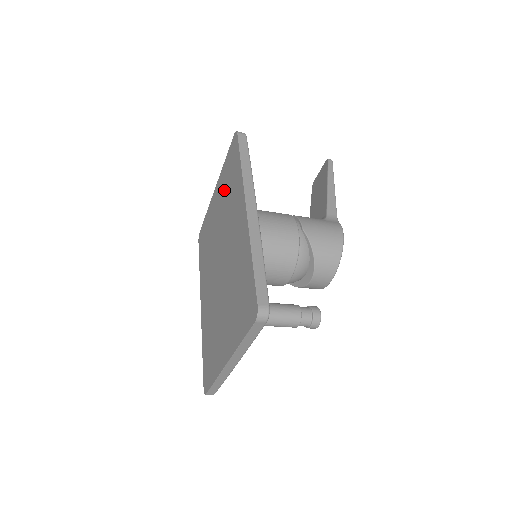
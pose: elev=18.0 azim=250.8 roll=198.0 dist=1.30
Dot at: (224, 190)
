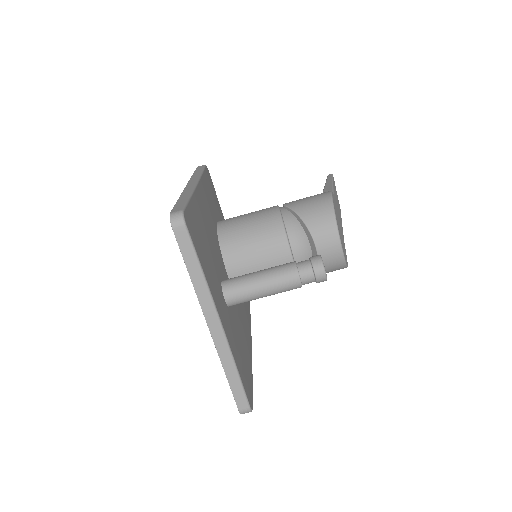
Dot at: occluded
